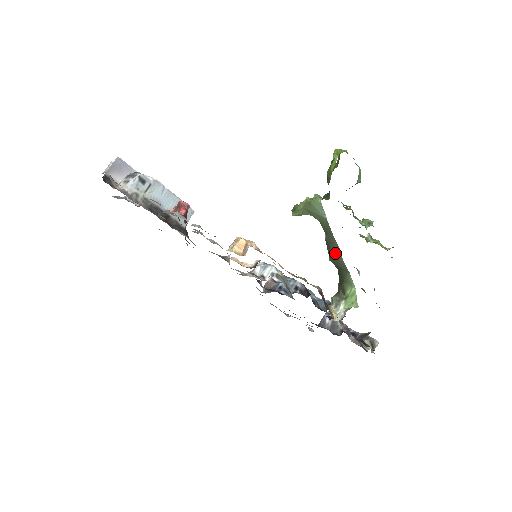
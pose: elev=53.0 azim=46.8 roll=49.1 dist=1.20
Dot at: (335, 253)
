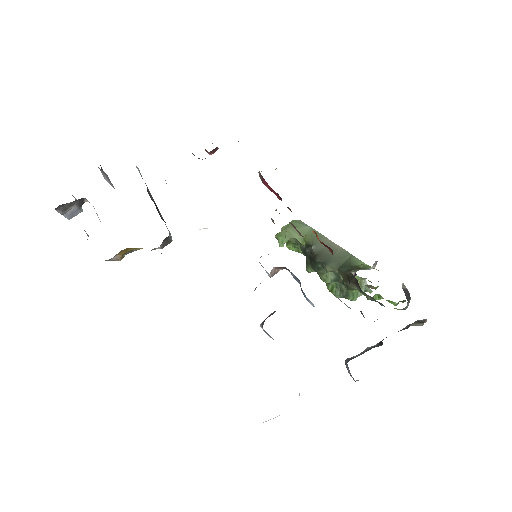
Dot at: (329, 251)
